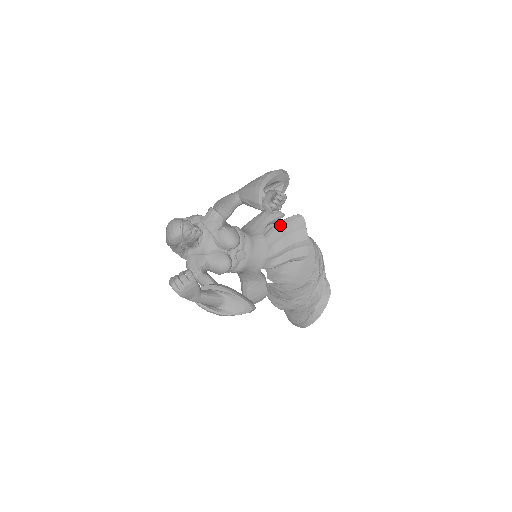
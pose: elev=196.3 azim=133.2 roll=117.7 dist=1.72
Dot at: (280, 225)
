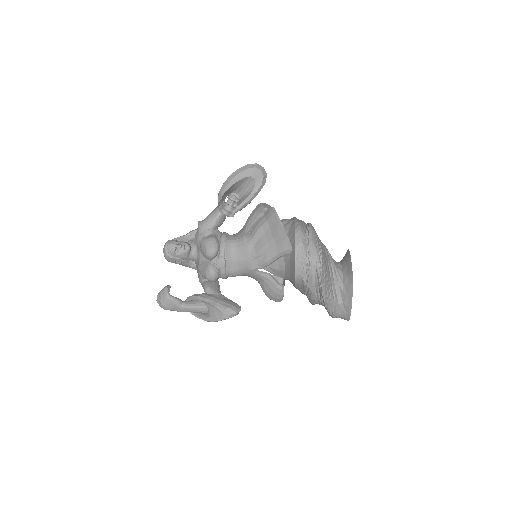
Dot at: (258, 223)
